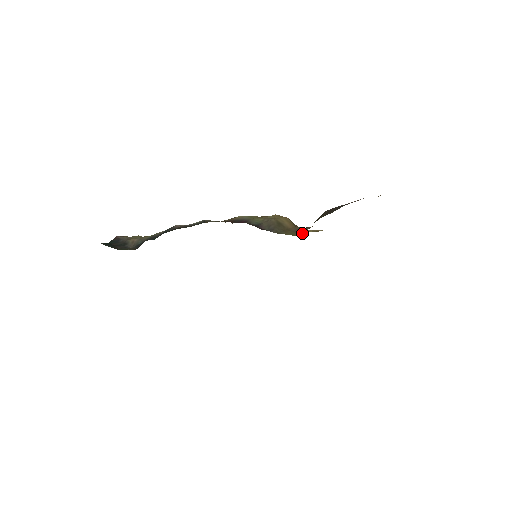
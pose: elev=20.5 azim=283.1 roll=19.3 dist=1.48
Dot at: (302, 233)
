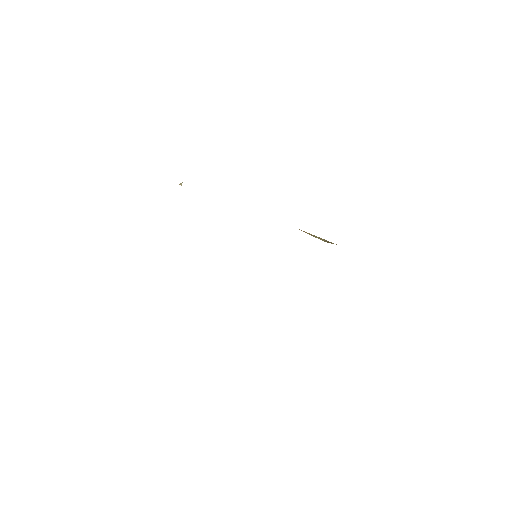
Dot at: occluded
